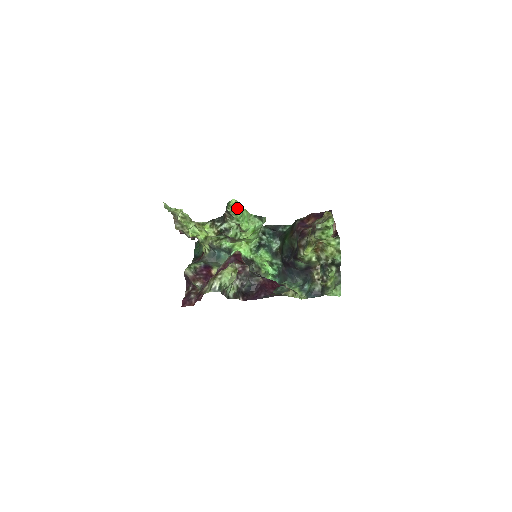
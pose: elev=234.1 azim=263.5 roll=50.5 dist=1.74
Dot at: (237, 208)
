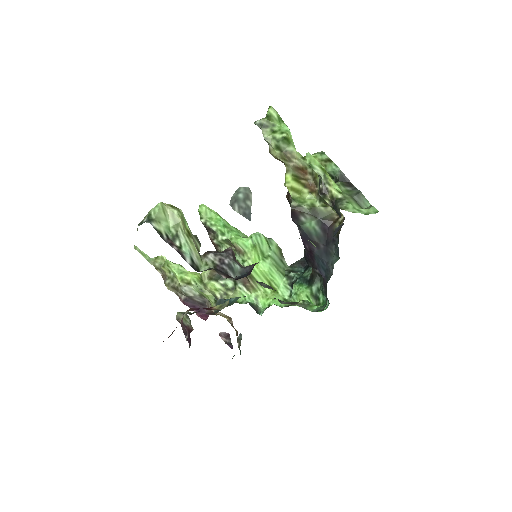
Dot at: (212, 216)
